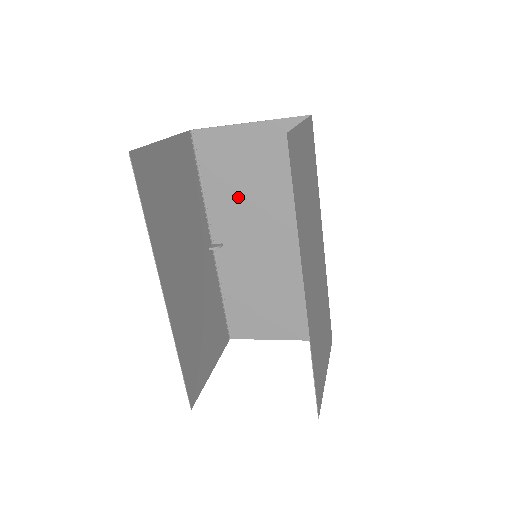
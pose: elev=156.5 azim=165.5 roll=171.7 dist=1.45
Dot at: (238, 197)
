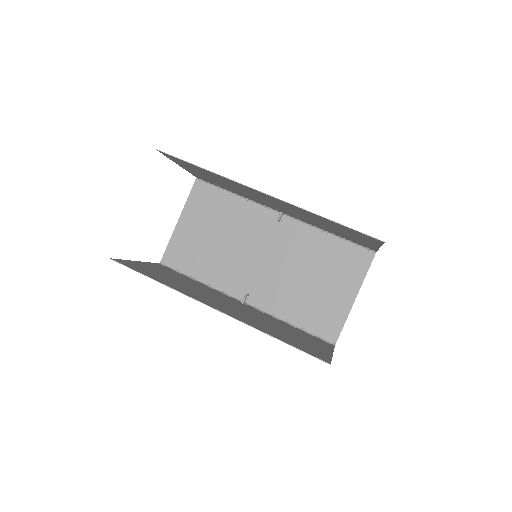
Dot at: (220, 258)
